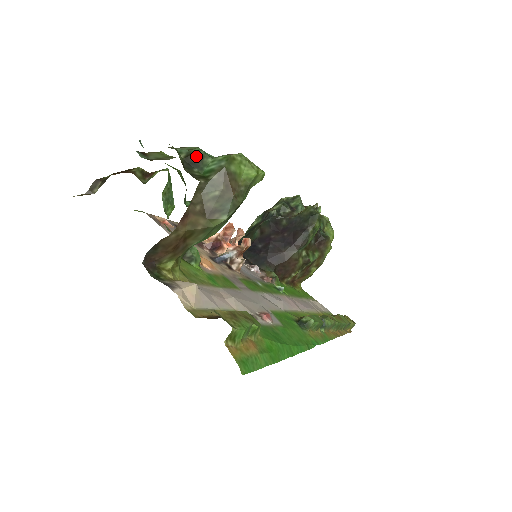
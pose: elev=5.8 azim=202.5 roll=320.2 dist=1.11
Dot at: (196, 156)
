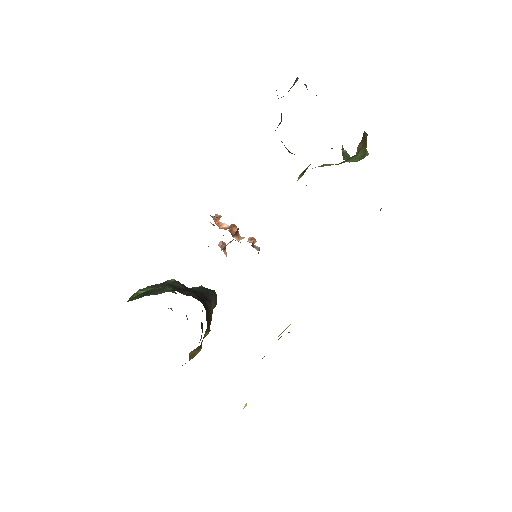
Dot at: occluded
